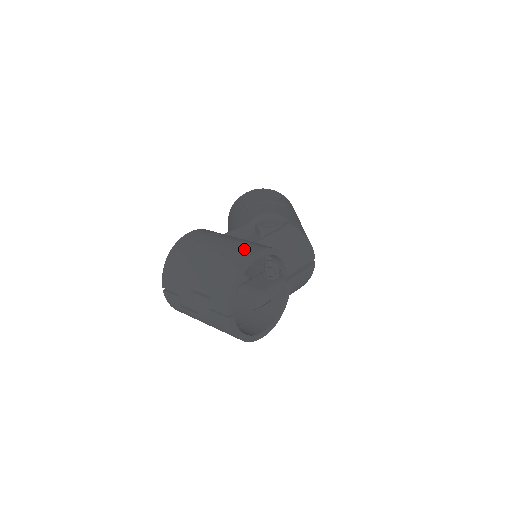
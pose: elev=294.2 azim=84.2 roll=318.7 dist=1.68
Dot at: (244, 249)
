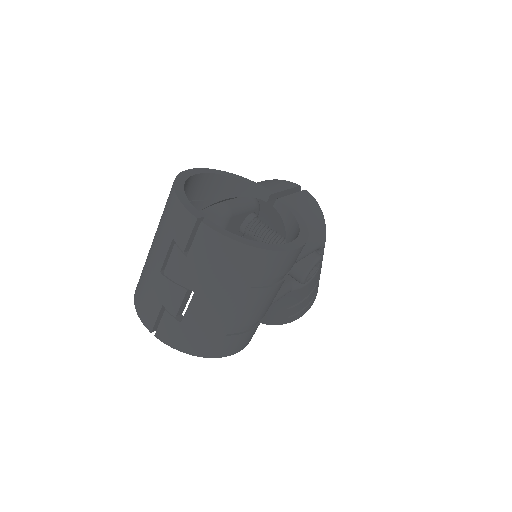
Dot at: occluded
